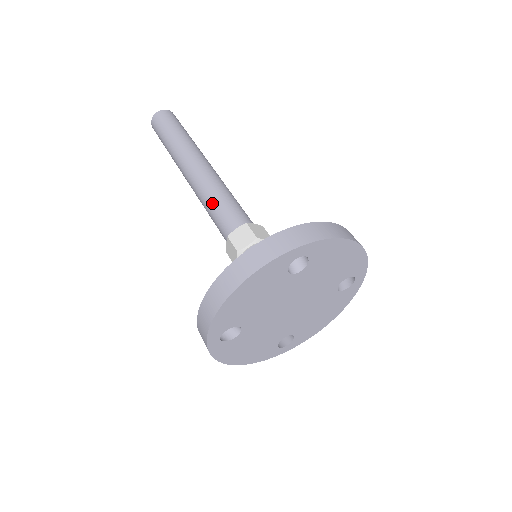
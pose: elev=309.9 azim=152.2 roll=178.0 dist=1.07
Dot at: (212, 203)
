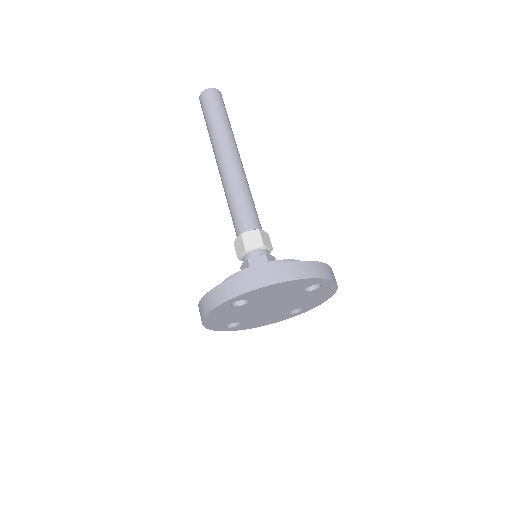
Dot at: (228, 206)
